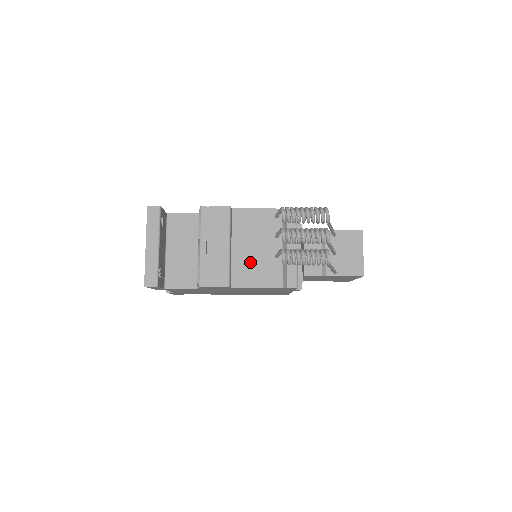
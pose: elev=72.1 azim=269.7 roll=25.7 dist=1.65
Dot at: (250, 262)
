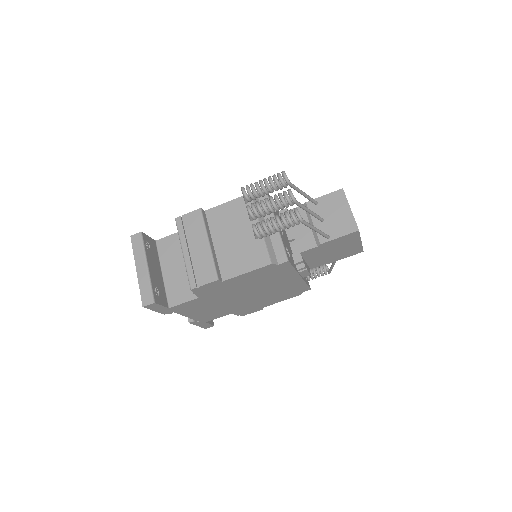
Dot at: (234, 252)
